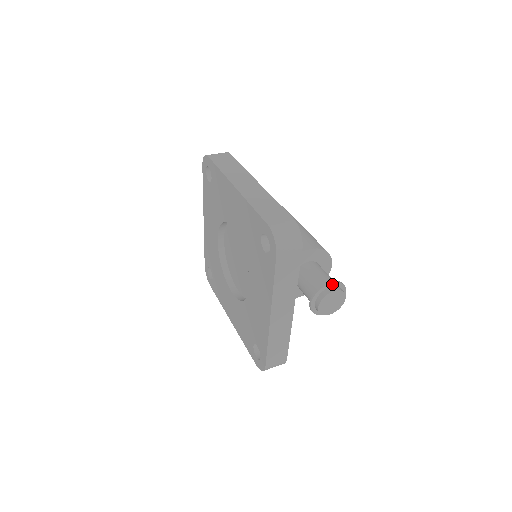
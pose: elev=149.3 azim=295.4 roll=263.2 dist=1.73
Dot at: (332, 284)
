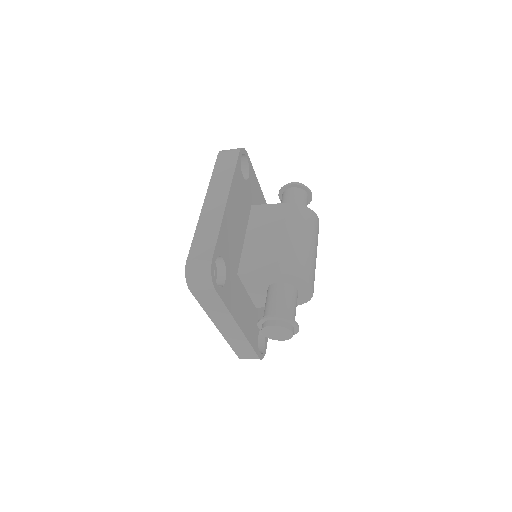
Dot at: (274, 318)
